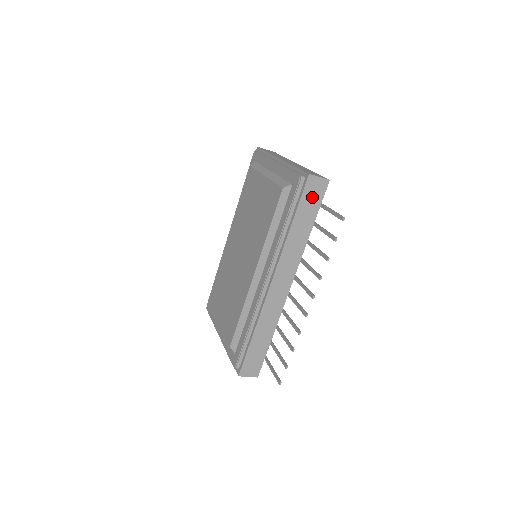
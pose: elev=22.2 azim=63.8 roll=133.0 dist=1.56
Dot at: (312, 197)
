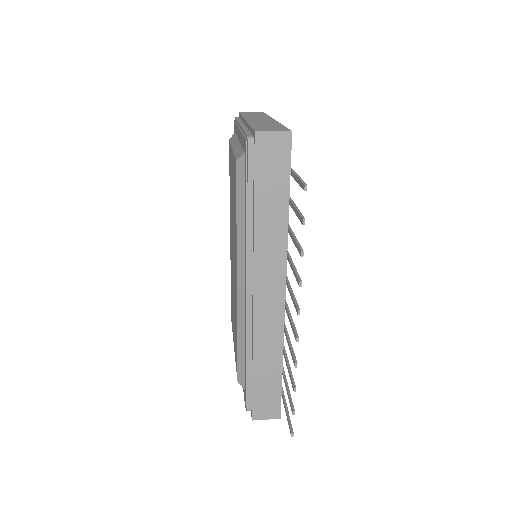
Dot at: (272, 164)
